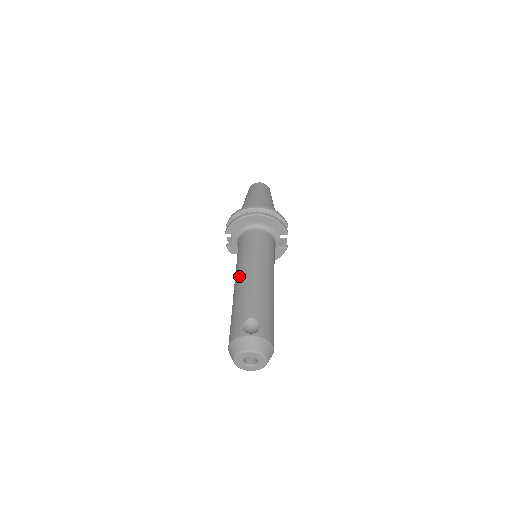
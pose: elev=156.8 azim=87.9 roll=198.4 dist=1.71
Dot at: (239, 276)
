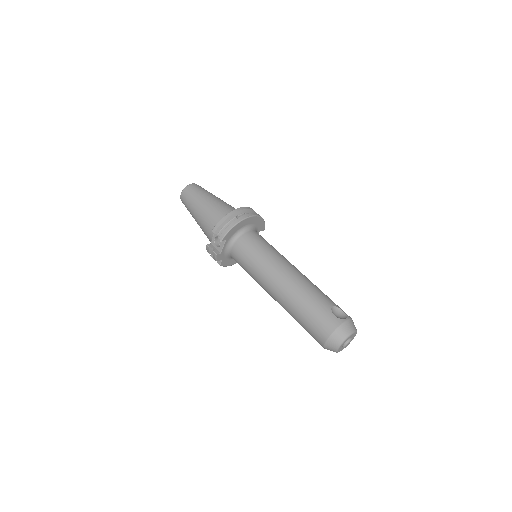
Dot at: (281, 276)
